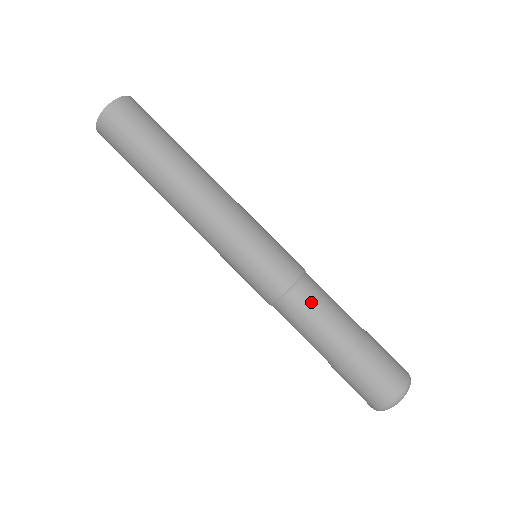
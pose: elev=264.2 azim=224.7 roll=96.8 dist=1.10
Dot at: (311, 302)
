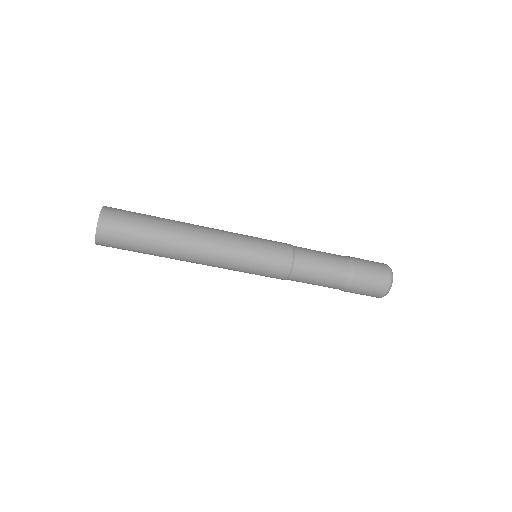
Dot at: (307, 273)
